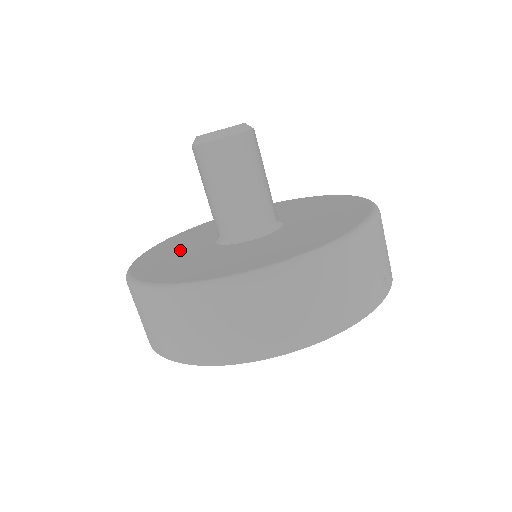
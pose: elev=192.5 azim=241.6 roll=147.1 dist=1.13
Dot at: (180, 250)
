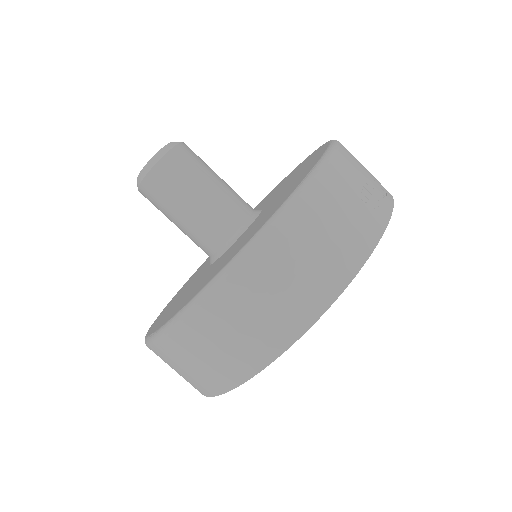
Dot at: (185, 289)
